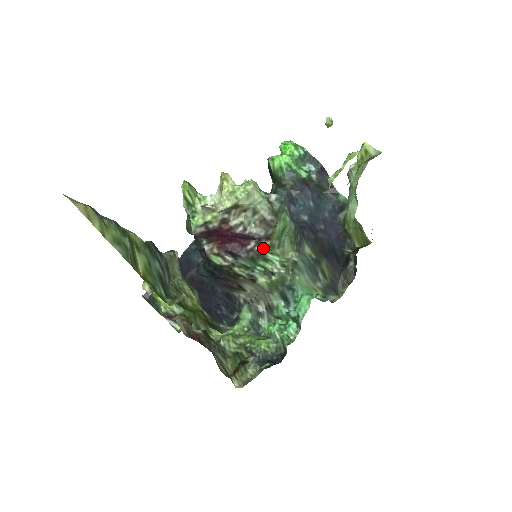
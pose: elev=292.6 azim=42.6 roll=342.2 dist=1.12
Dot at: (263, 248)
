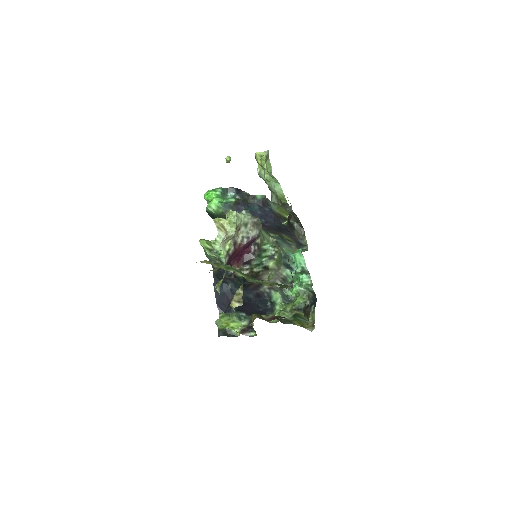
Dot at: (259, 245)
